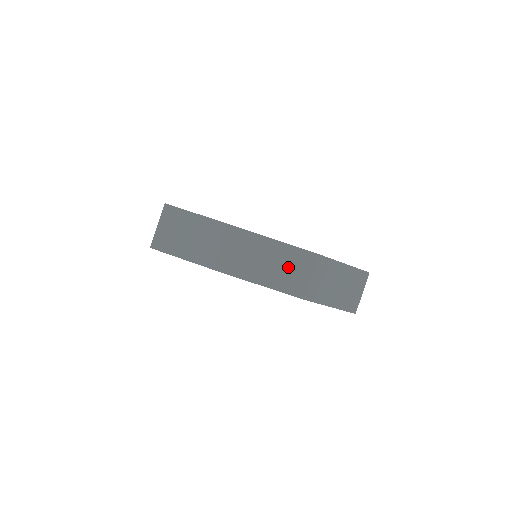
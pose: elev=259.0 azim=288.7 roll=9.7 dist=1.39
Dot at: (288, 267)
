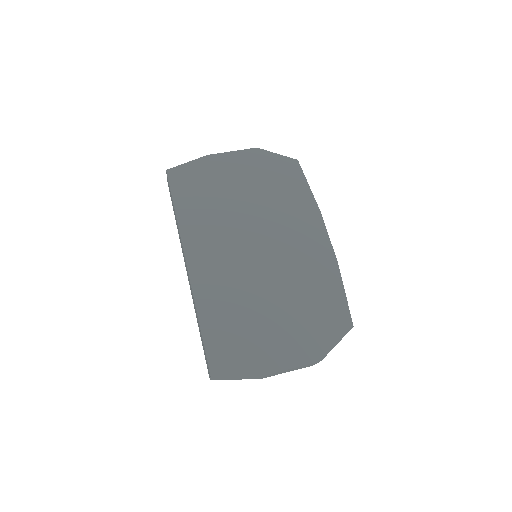
Dot at: occluded
